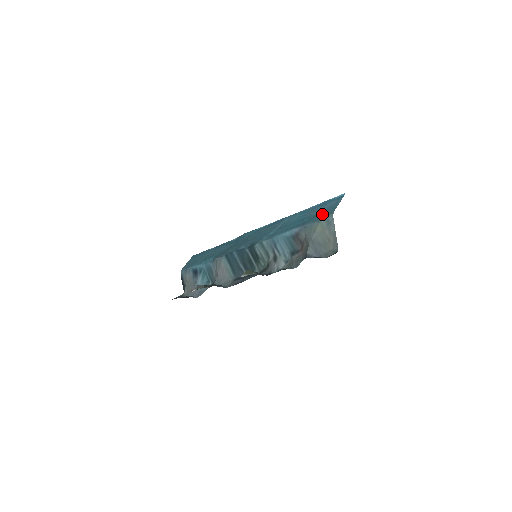
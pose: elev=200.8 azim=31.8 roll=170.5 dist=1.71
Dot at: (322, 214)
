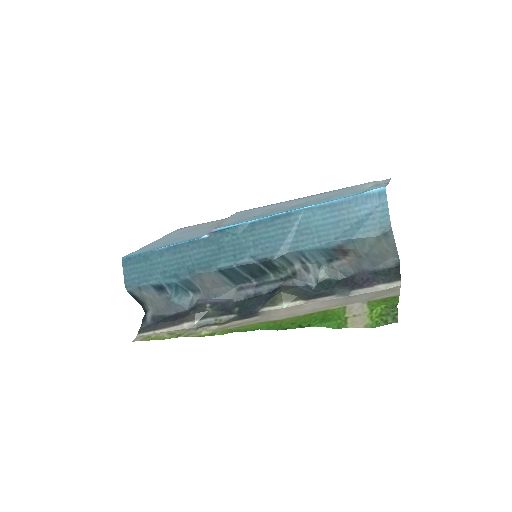
Dot at: (371, 223)
